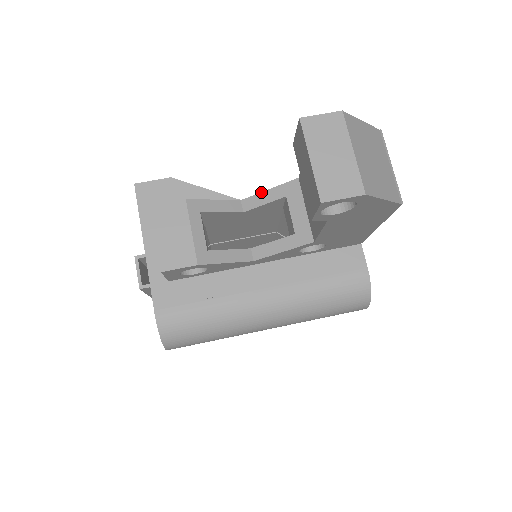
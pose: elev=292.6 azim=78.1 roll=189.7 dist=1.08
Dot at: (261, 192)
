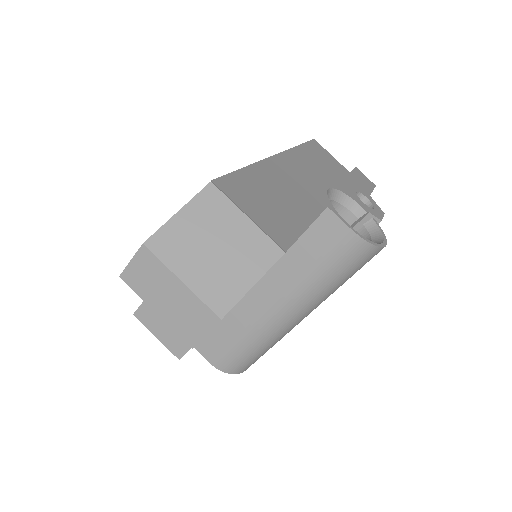
Dot at: occluded
